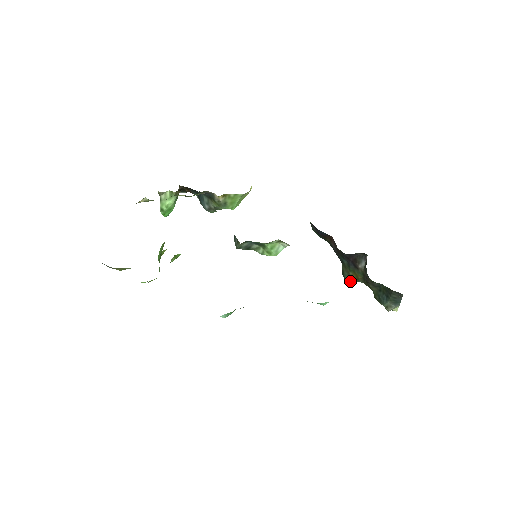
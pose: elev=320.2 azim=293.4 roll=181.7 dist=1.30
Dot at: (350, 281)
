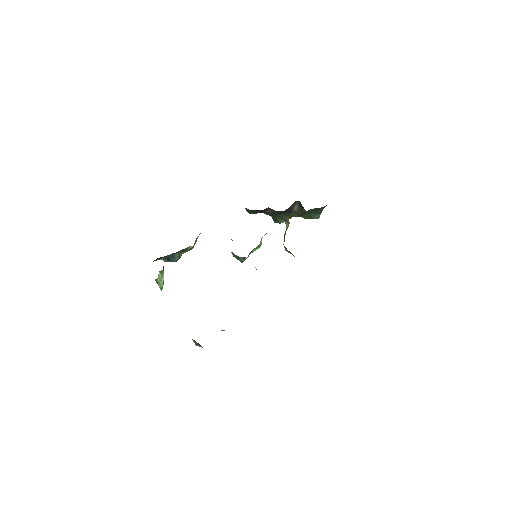
Dot at: occluded
